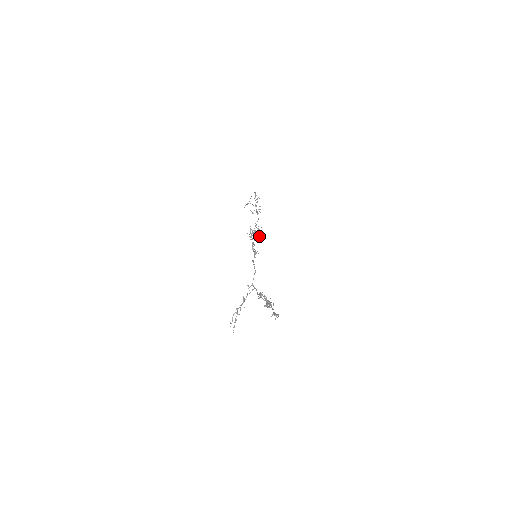
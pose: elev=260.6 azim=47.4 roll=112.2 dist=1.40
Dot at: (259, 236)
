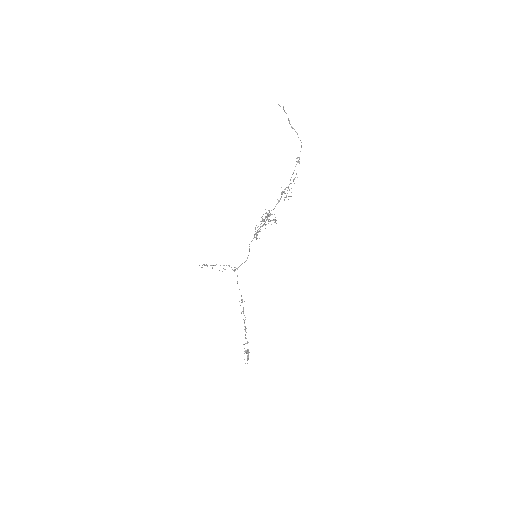
Dot at: occluded
